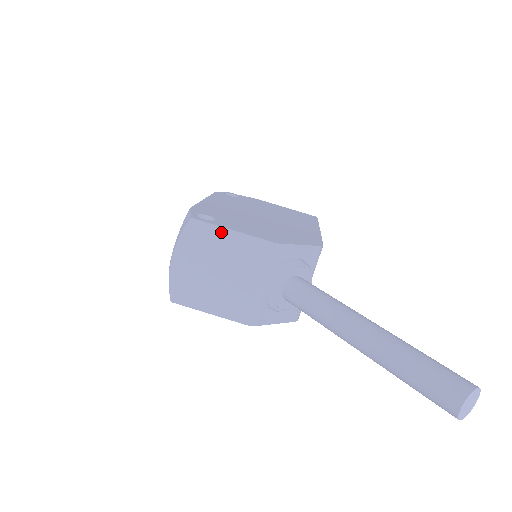
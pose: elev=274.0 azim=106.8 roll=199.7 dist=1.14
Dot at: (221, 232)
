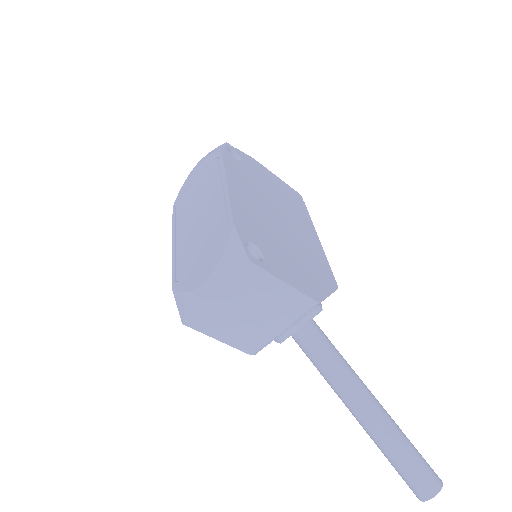
Dot at: (273, 281)
